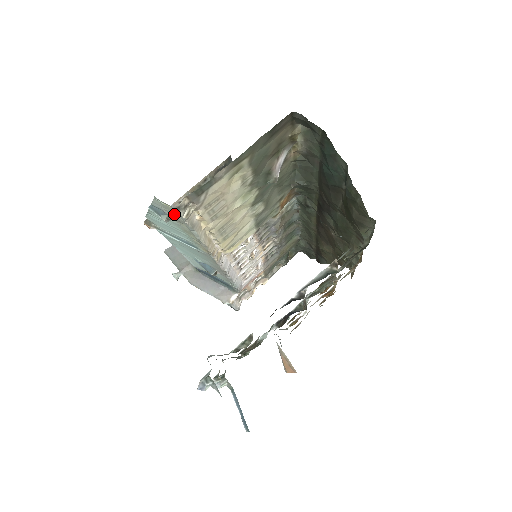
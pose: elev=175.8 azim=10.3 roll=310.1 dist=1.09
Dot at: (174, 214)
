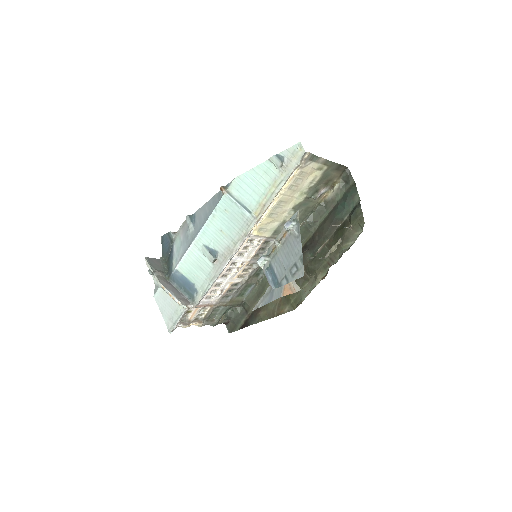
Dot at: (293, 160)
